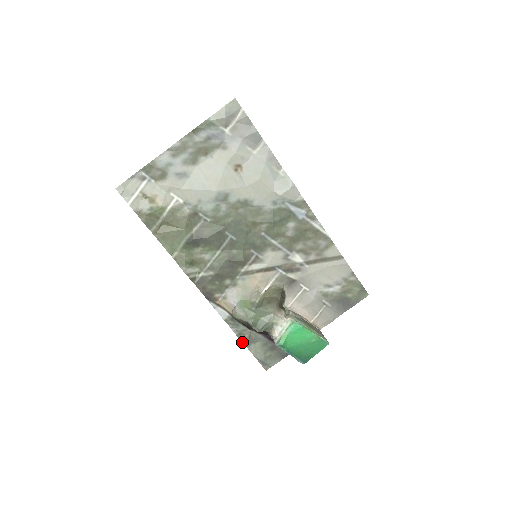
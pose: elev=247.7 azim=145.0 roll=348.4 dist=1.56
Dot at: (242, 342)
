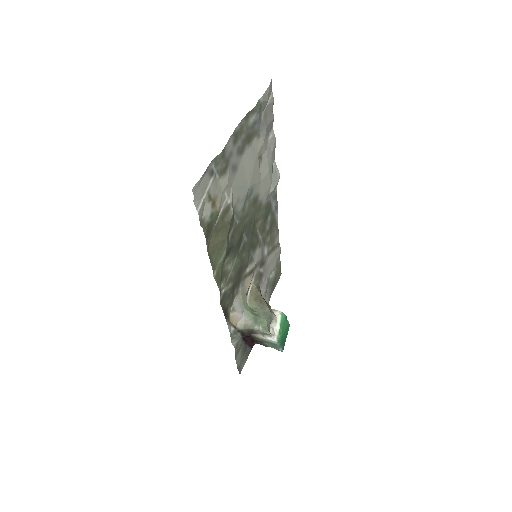
Dot at: (235, 354)
